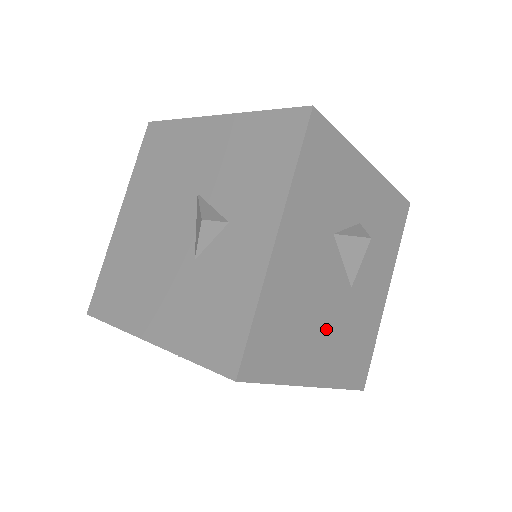
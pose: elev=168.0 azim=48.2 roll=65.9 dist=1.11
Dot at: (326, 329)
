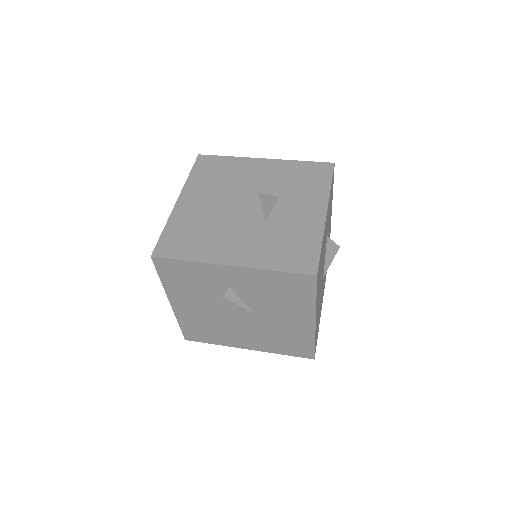
Dot at: (320, 291)
